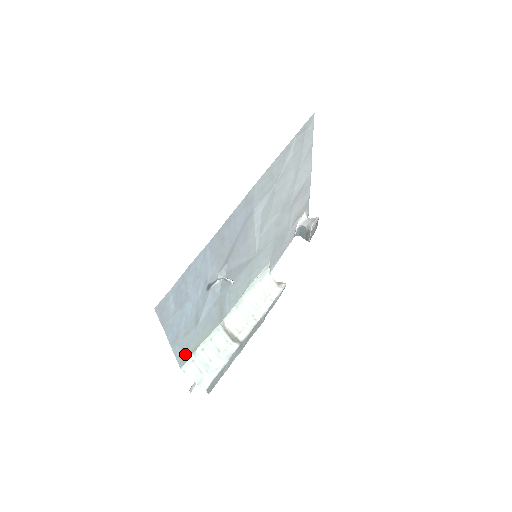
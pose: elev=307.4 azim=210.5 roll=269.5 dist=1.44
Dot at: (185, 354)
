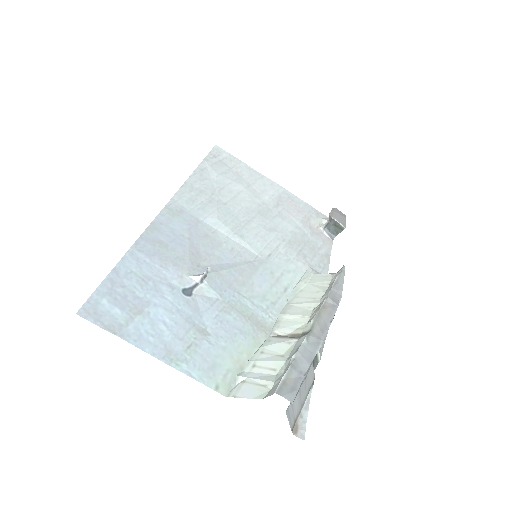
Dot at: (218, 376)
